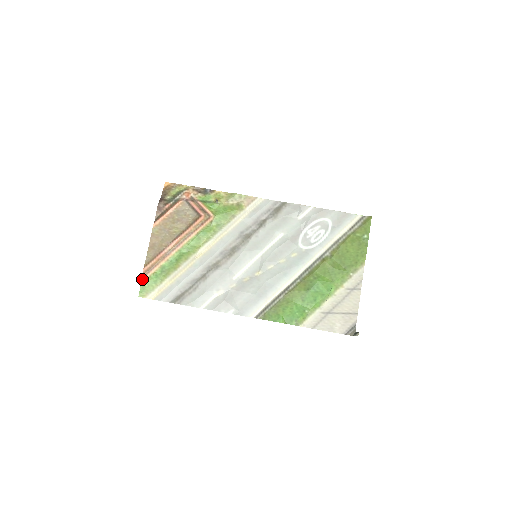
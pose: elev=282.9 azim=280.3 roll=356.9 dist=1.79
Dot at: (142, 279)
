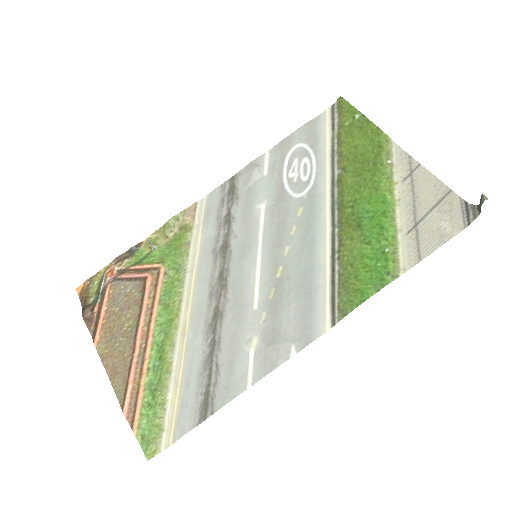
Dot at: (132, 429)
